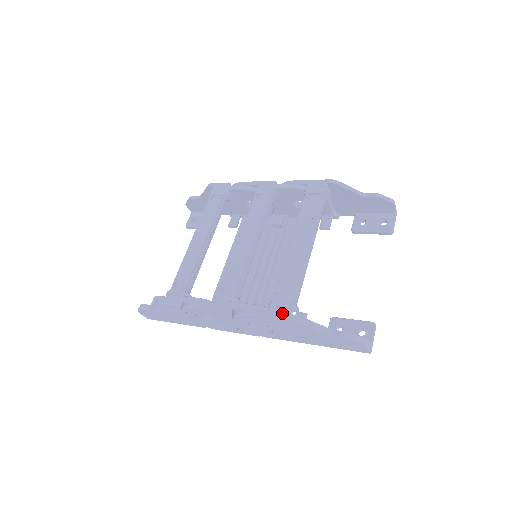
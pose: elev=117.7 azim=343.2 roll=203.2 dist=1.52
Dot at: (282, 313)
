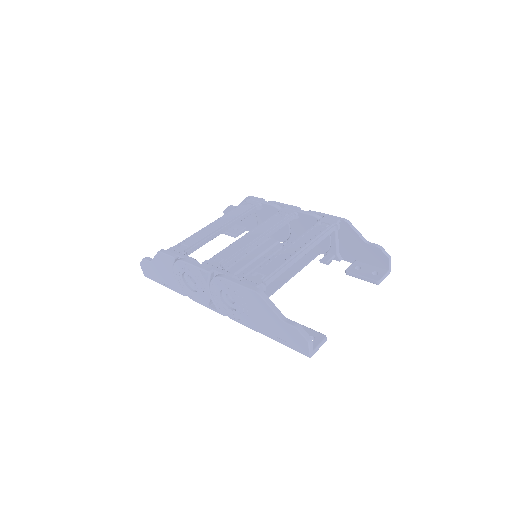
Dot at: (250, 284)
